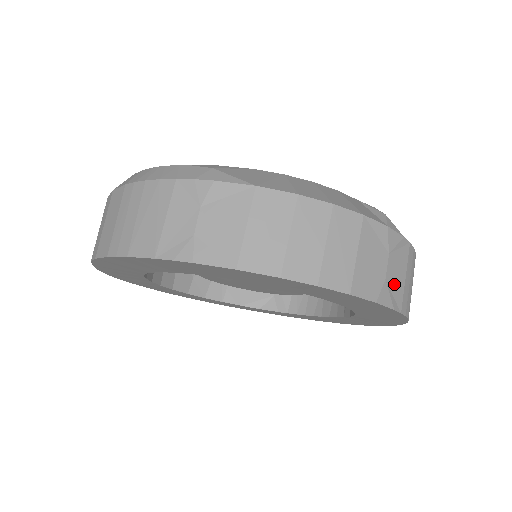
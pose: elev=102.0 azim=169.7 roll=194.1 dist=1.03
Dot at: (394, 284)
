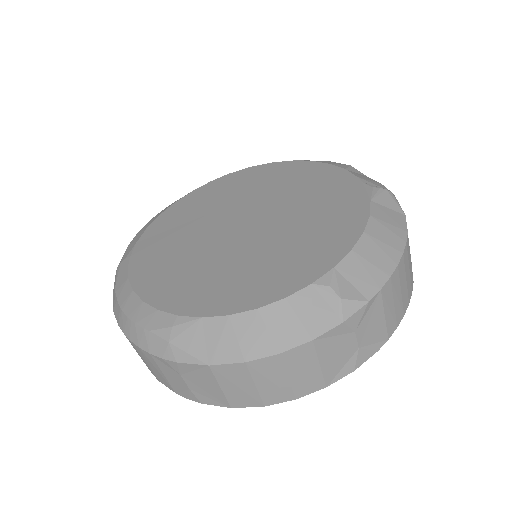
Dot at: (371, 337)
